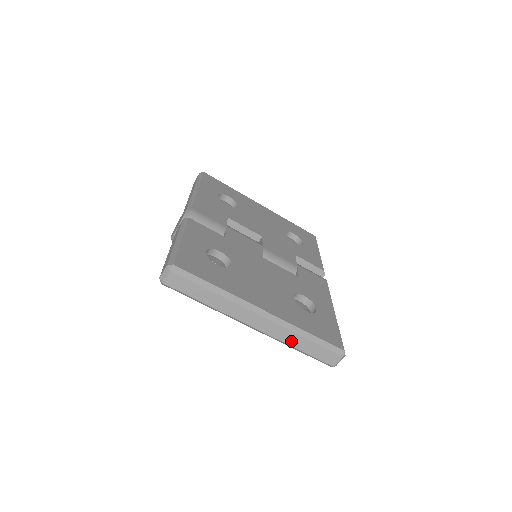
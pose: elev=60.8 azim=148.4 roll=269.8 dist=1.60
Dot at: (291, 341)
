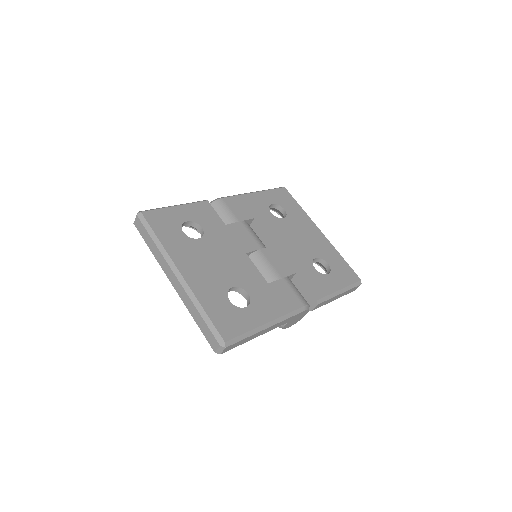
Dot at: (191, 309)
